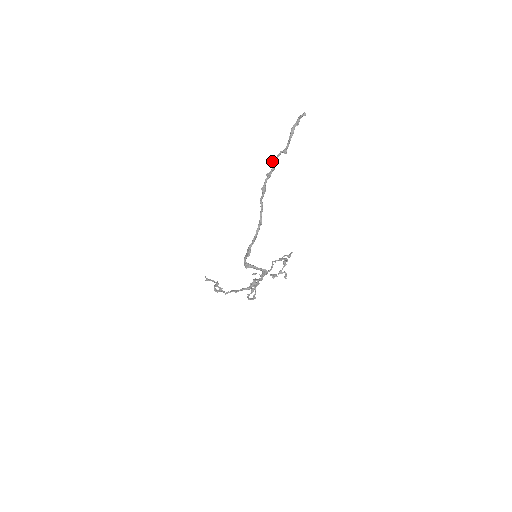
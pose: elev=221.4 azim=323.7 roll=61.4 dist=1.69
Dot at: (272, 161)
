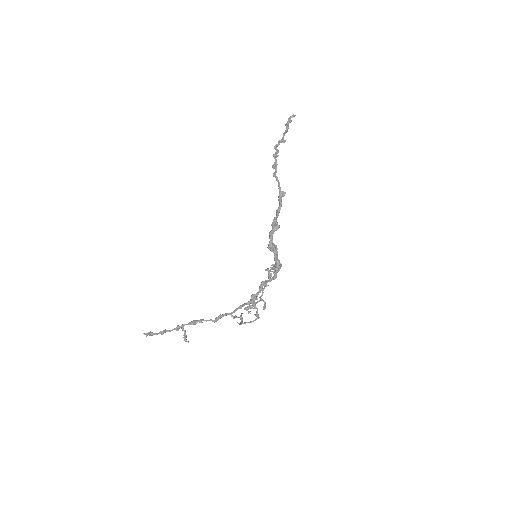
Dot at: (275, 145)
